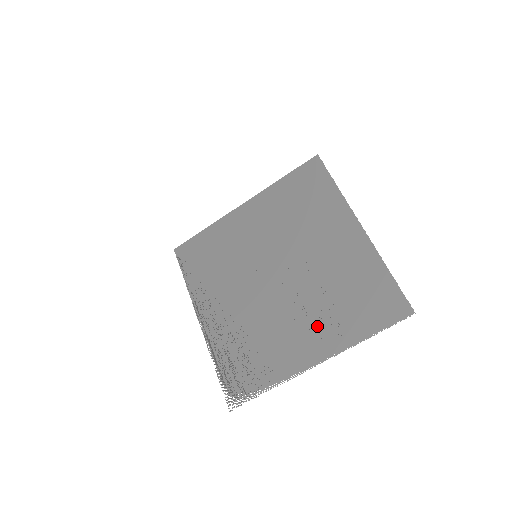
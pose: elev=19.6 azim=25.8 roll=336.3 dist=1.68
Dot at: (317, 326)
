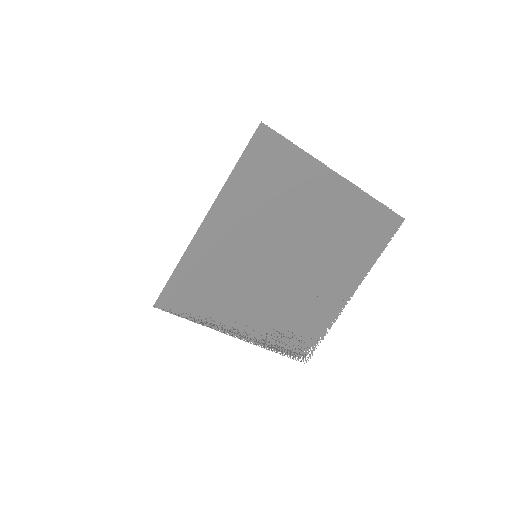
Dot at: (342, 272)
